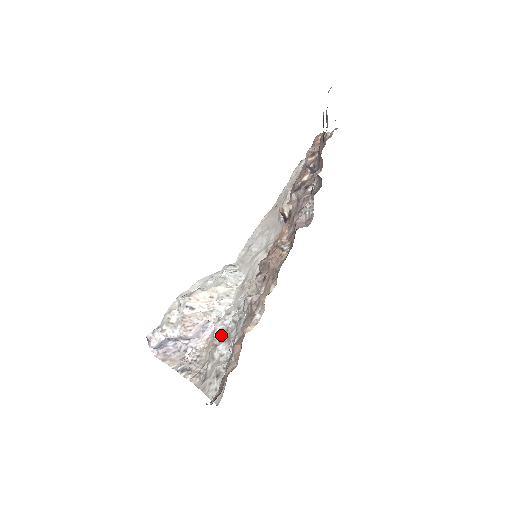
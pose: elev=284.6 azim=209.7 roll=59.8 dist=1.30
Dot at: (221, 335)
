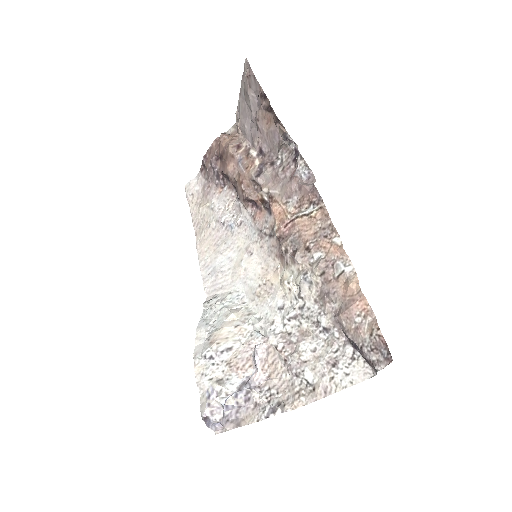
Dot at: (287, 342)
